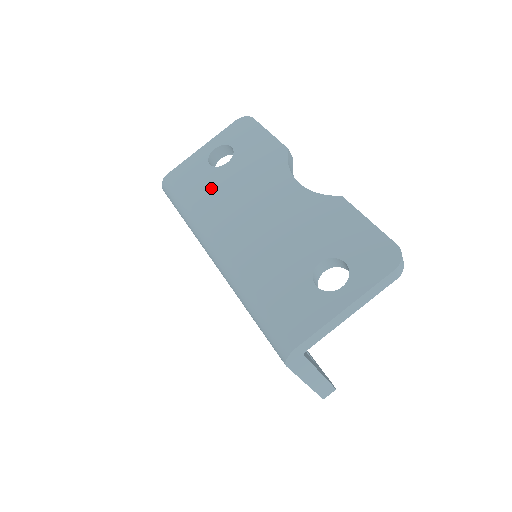
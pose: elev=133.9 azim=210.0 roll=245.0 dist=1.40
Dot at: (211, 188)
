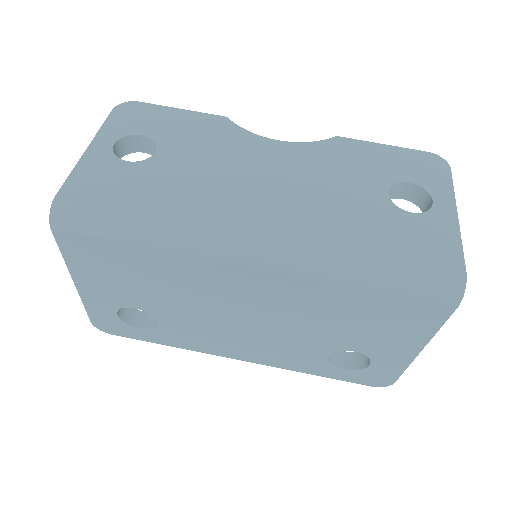
Dot at: (164, 183)
